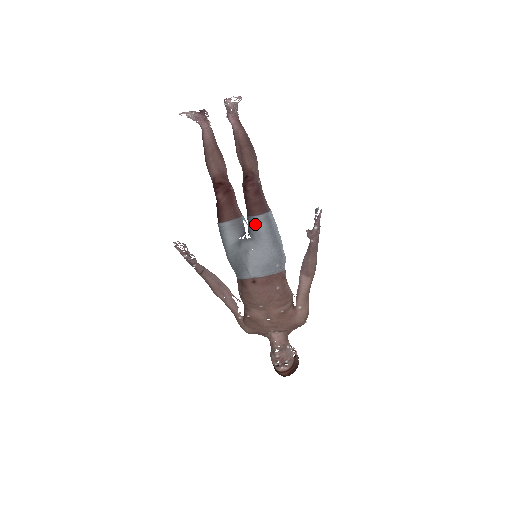
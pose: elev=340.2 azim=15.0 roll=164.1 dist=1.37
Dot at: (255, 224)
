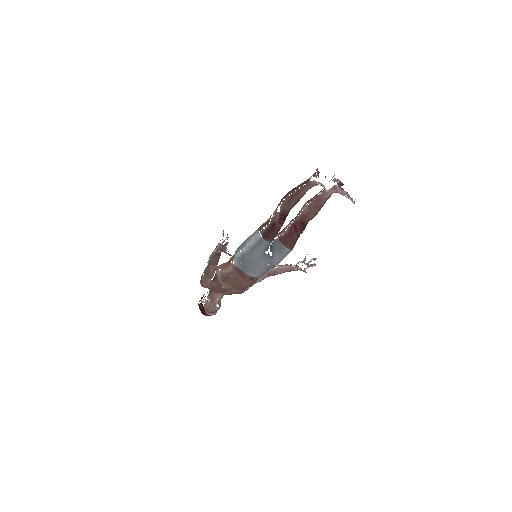
Dot at: (284, 252)
